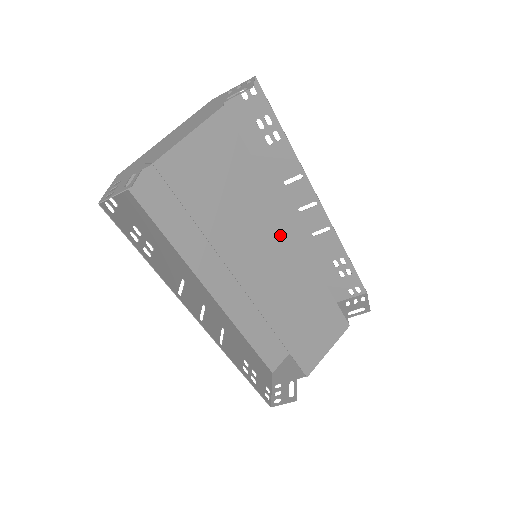
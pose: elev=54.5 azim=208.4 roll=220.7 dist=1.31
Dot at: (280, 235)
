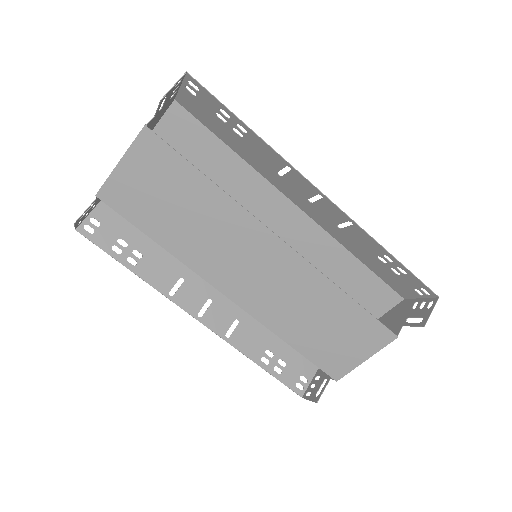
Dot at: (258, 243)
